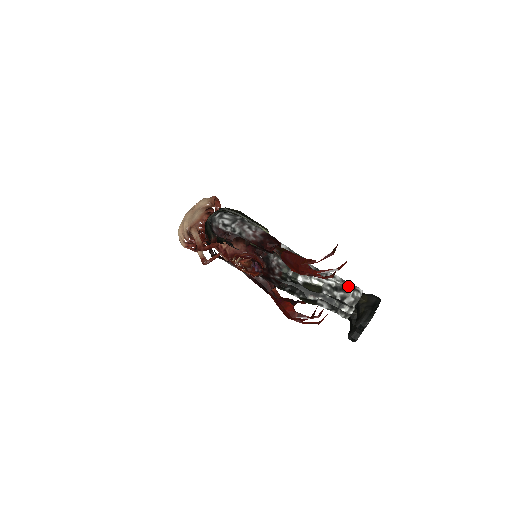
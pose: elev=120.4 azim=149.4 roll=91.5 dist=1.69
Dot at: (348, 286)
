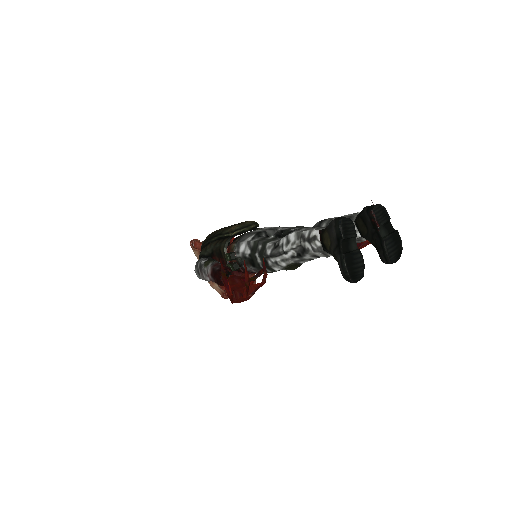
Dot at: (303, 242)
